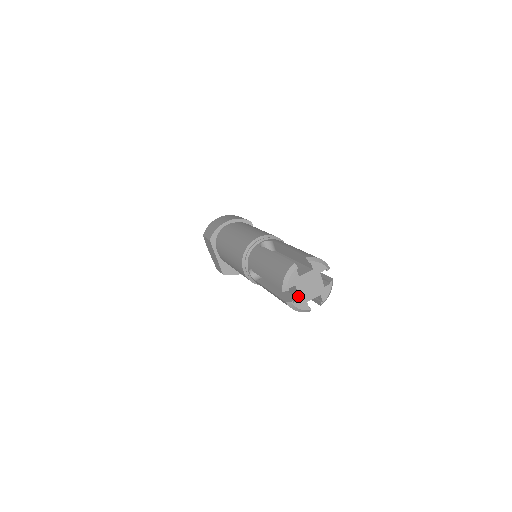
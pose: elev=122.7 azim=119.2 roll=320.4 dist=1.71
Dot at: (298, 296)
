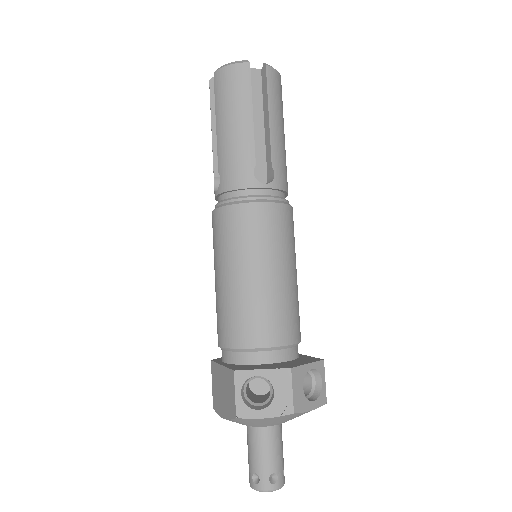
Dot at: occluded
